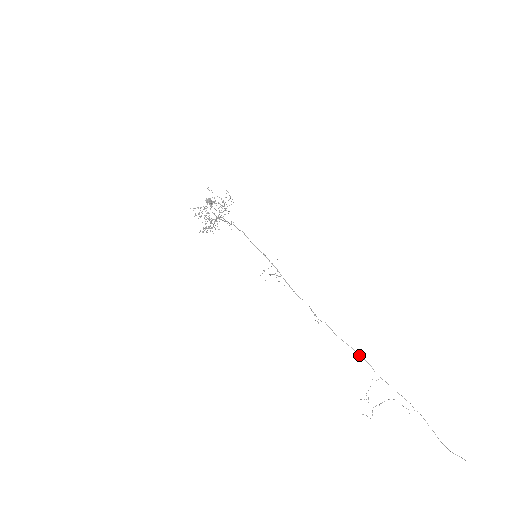
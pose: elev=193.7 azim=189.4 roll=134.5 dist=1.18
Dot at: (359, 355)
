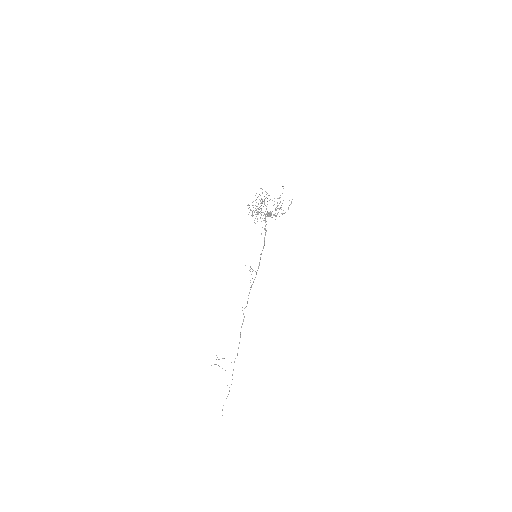
Dot at: occluded
